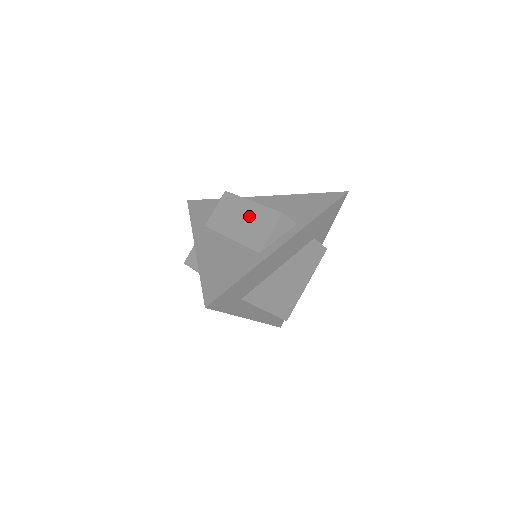
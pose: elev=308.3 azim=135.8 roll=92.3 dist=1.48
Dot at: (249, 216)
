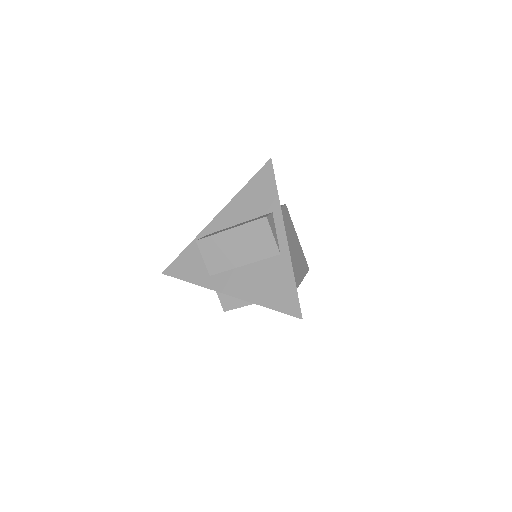
Dot at: (241, 240)
